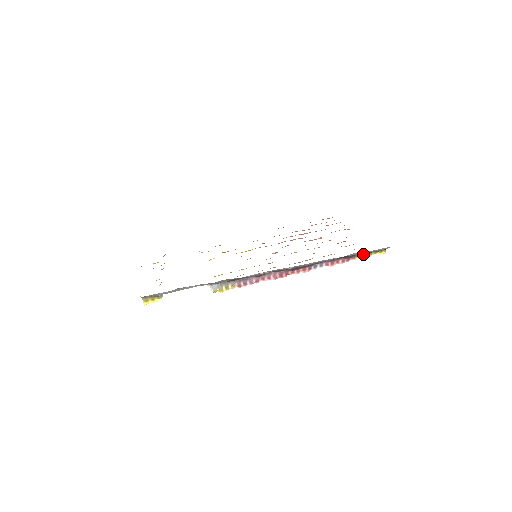
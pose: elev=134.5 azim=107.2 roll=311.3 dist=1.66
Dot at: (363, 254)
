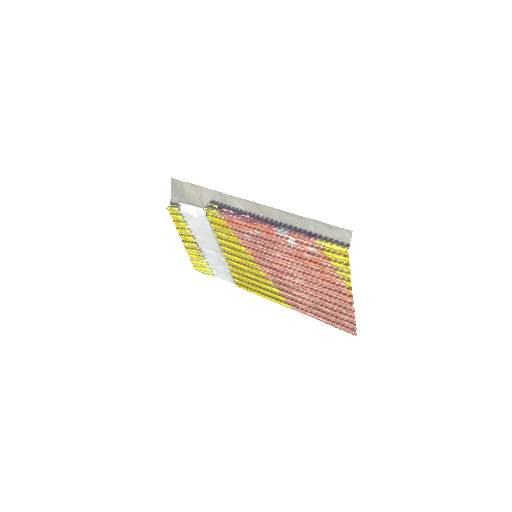
Dot at: (326, 240)
